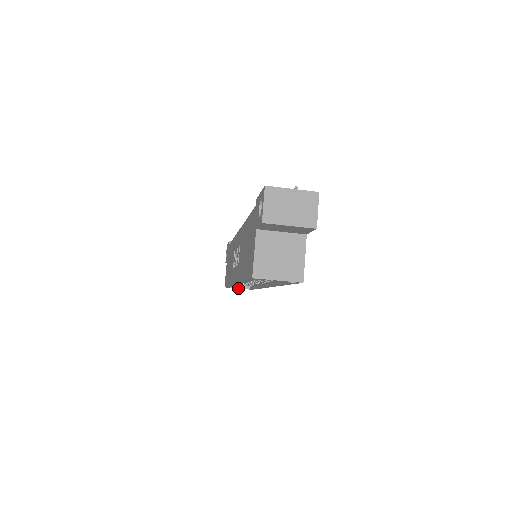
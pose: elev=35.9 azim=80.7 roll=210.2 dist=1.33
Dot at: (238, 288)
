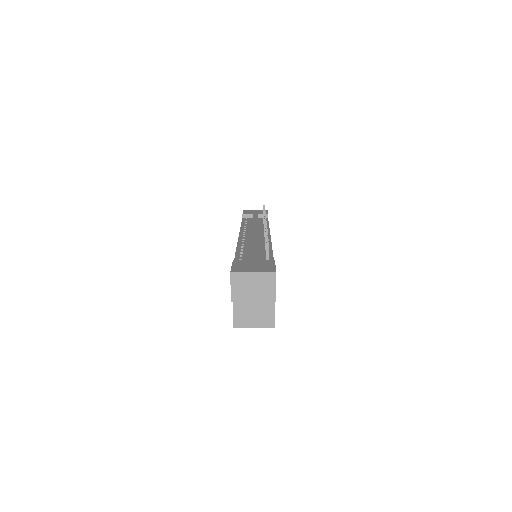
Dot at: occluded
